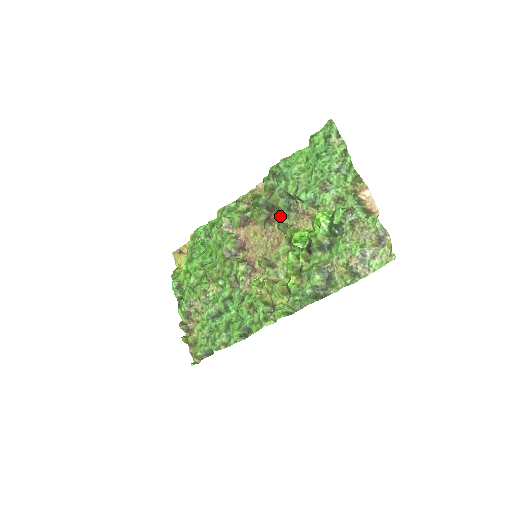
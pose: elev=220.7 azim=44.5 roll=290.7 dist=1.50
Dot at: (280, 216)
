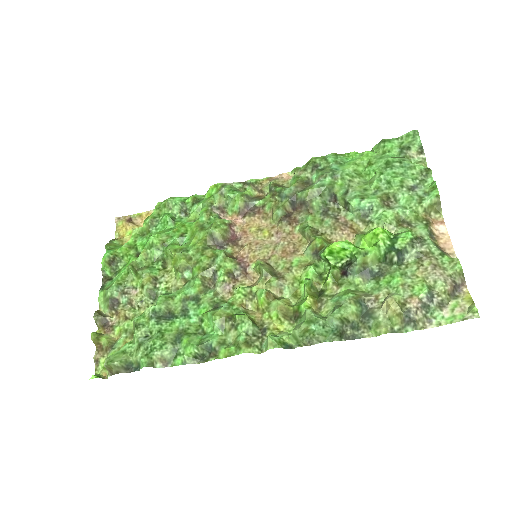
Dot at: (309, 217)
